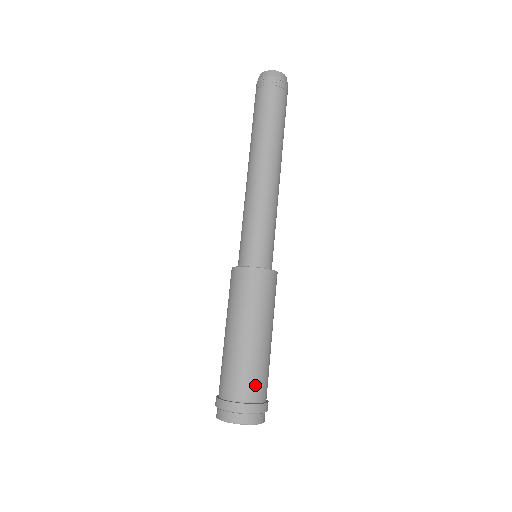
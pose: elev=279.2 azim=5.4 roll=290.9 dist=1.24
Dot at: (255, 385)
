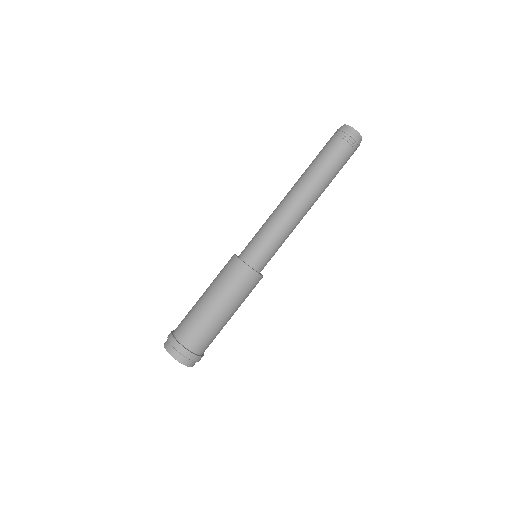
Dot at: (195, 338)
